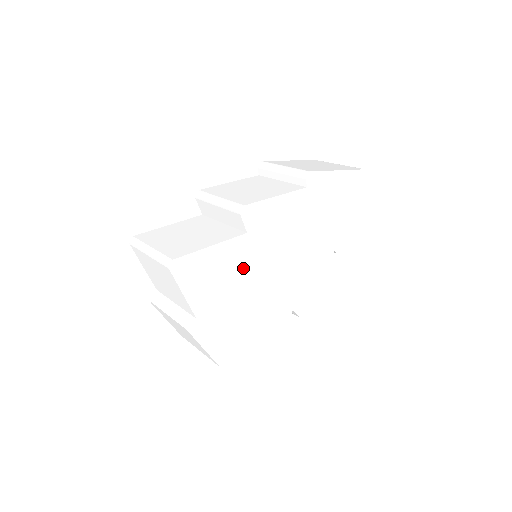
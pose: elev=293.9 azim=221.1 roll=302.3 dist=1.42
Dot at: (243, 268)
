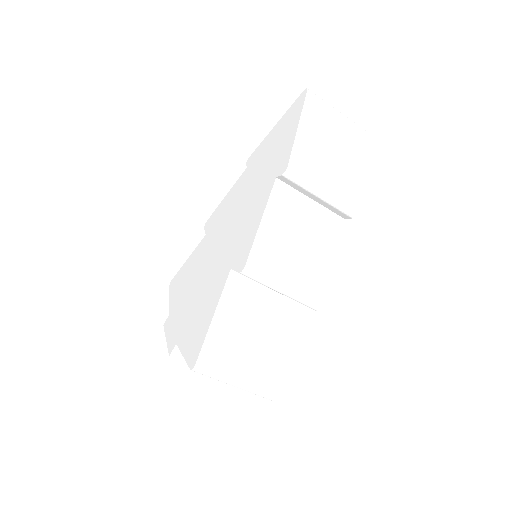
Dot at: occluded
